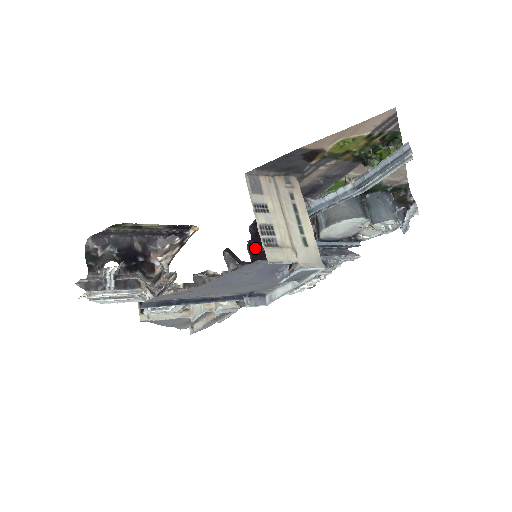
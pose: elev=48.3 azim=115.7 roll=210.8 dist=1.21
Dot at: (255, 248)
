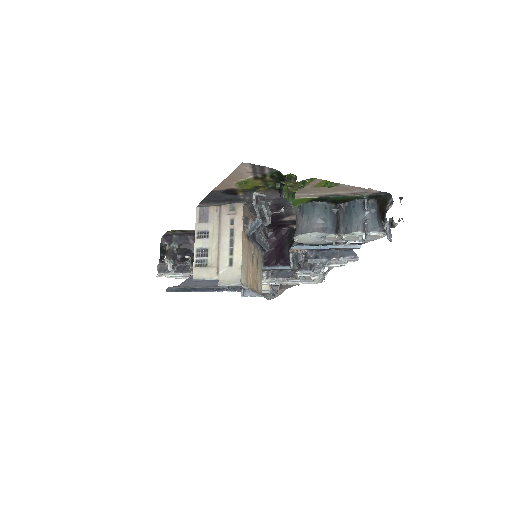
Dot at: (271, 245)
